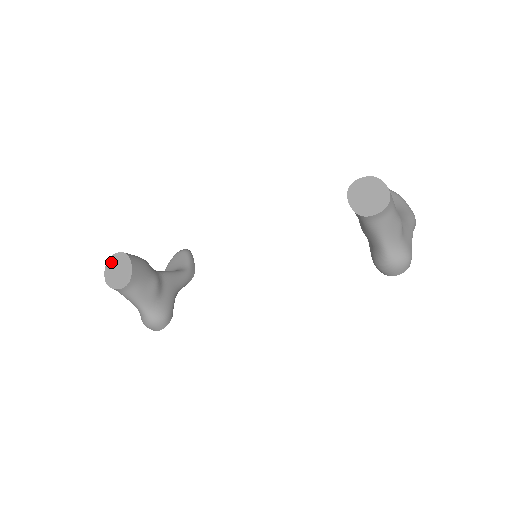
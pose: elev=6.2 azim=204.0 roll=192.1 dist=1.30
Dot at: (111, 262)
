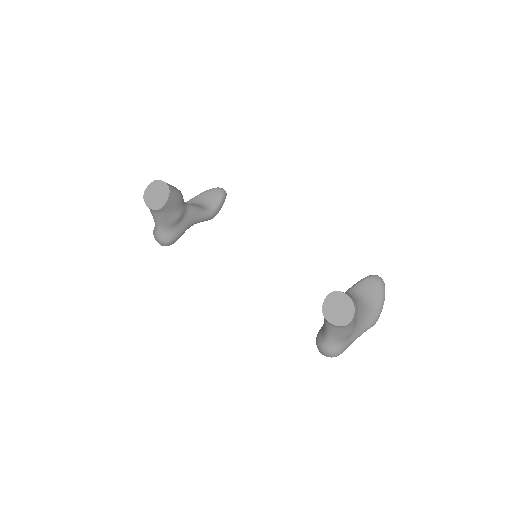
Dot at: (156, 184)
